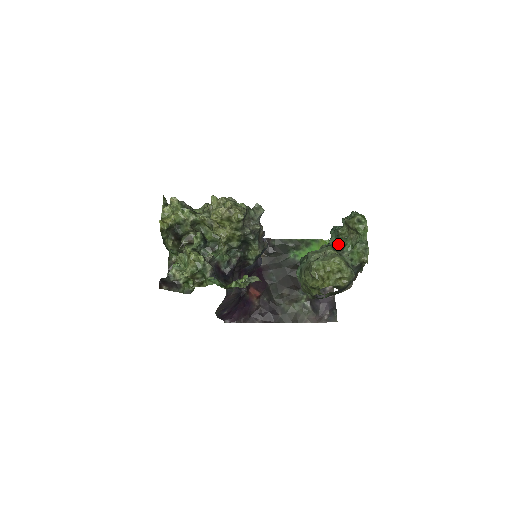
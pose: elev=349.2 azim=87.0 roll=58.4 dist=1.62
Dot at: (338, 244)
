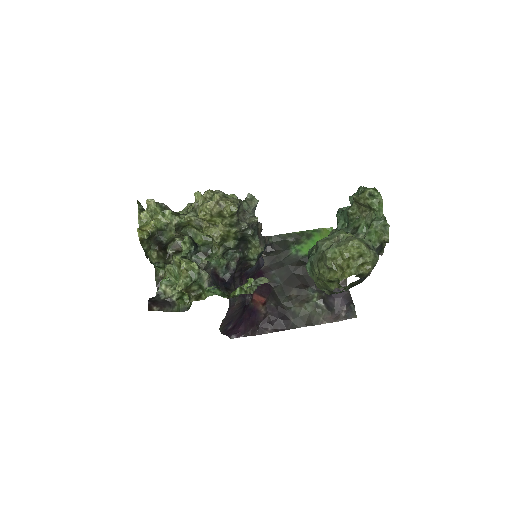
Dot at: (349, 226)
